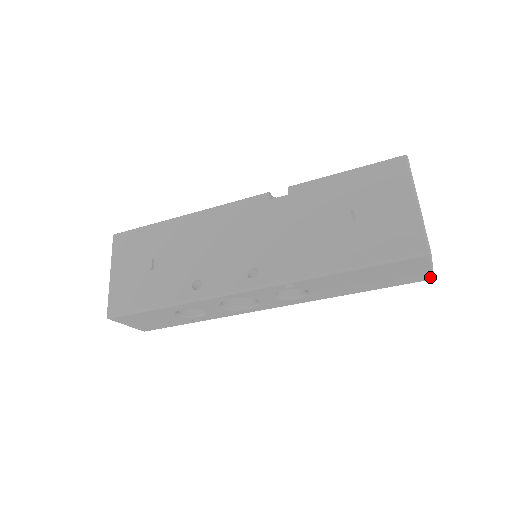
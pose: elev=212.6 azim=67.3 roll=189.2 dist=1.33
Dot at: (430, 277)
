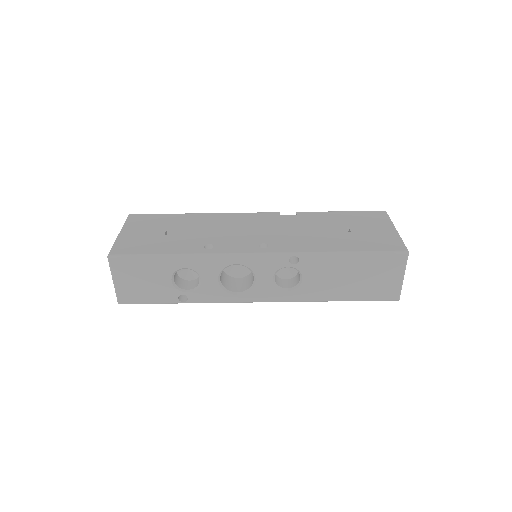
Dot at: (398, 295)
